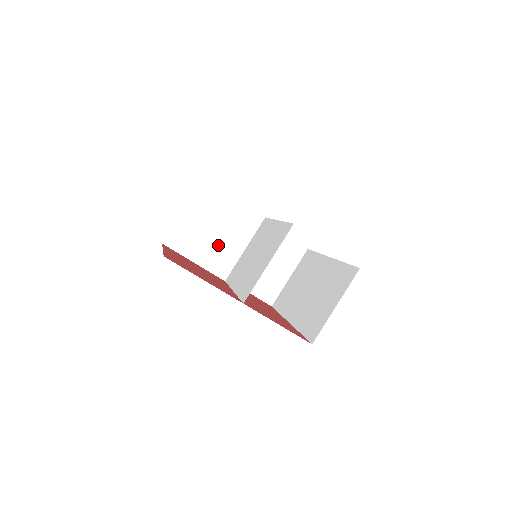
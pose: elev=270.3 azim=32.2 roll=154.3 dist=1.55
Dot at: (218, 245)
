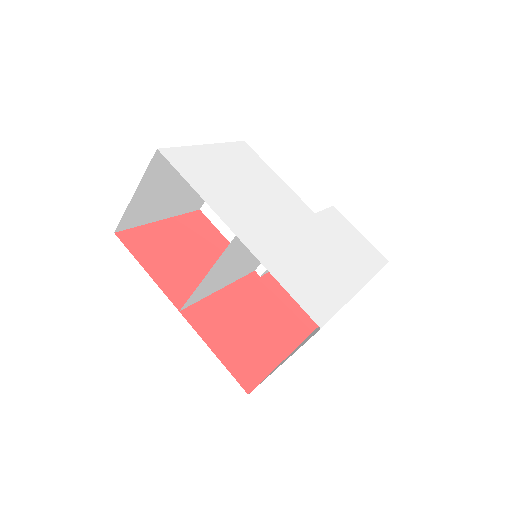
Dot at: occluded
